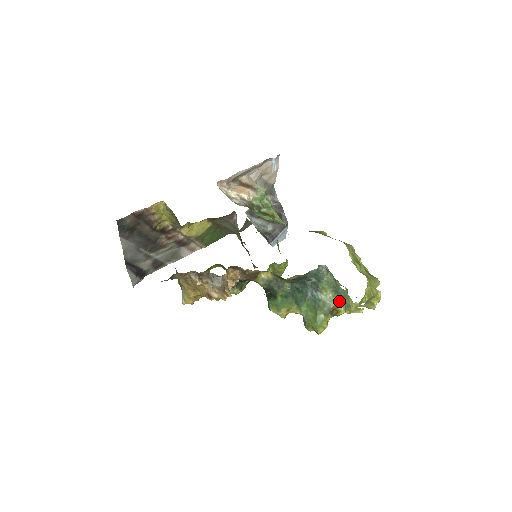
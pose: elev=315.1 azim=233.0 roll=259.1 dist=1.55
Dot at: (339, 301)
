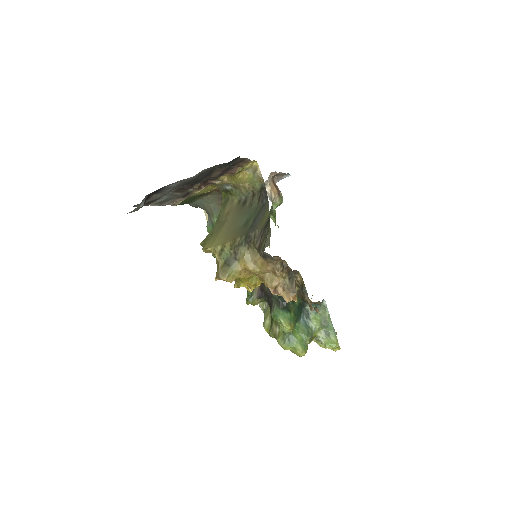
Dot at: (321, 334)
